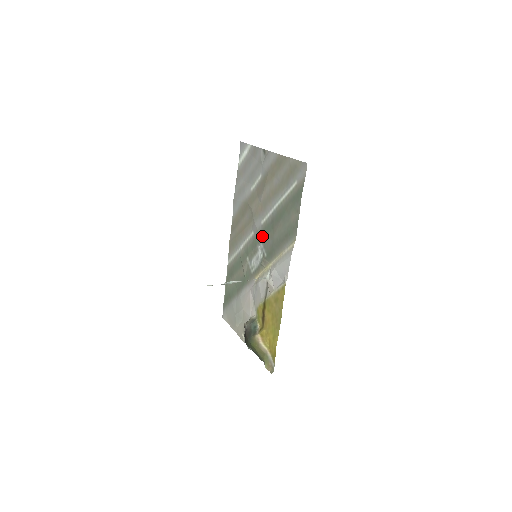
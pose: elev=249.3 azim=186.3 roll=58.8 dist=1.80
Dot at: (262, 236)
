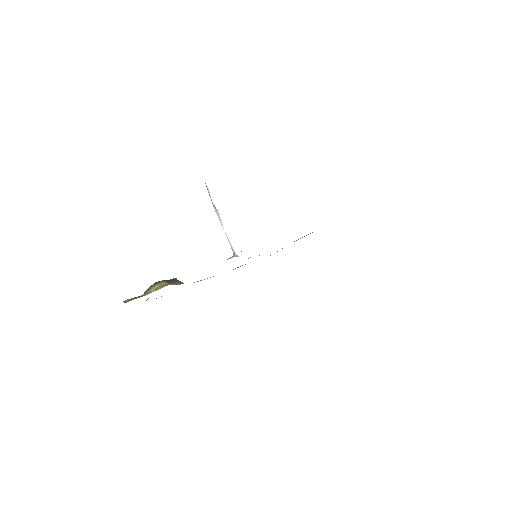
Dot at: occluded
